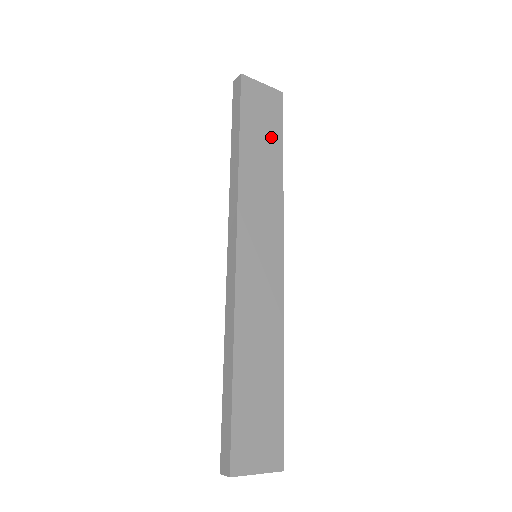
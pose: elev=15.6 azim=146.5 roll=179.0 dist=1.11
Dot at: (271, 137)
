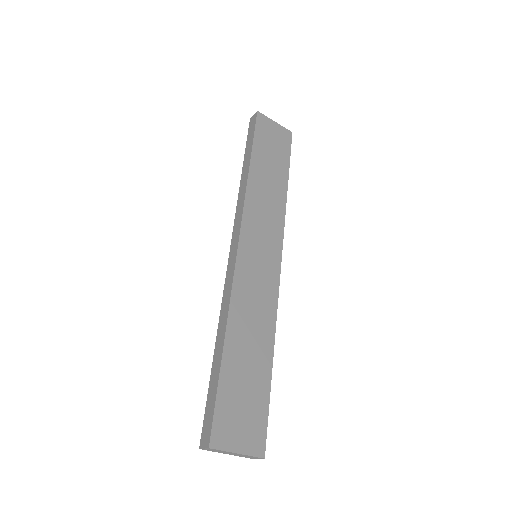
Dot at: (279, 163)
